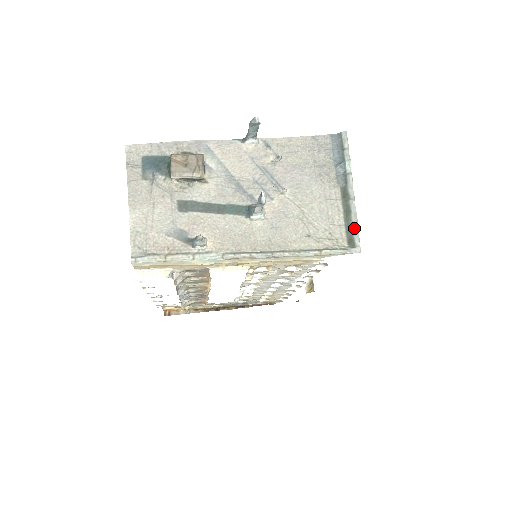
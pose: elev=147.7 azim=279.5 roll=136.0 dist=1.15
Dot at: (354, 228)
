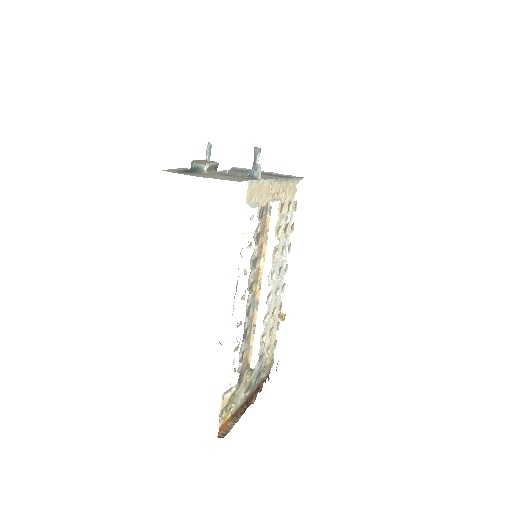
Dot at: (289, 175)
